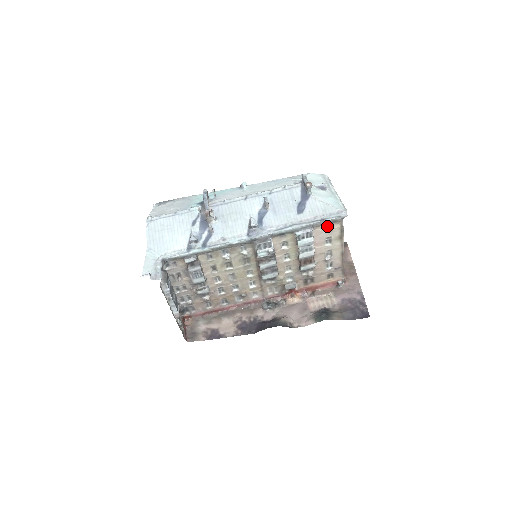
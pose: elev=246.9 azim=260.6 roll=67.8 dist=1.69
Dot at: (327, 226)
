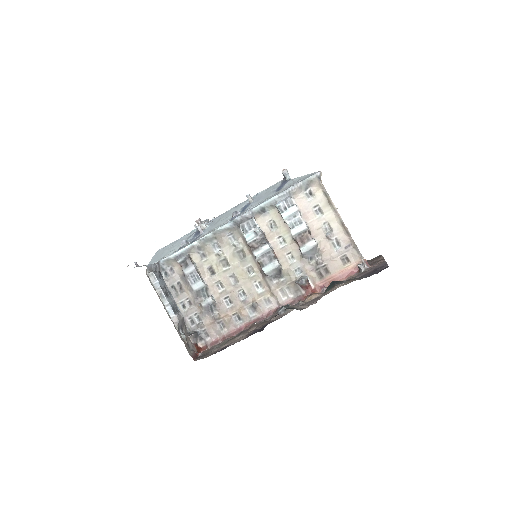
Dot at: (308, 193)
